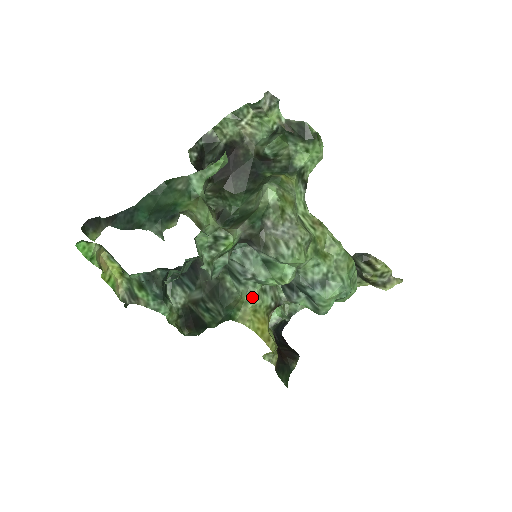
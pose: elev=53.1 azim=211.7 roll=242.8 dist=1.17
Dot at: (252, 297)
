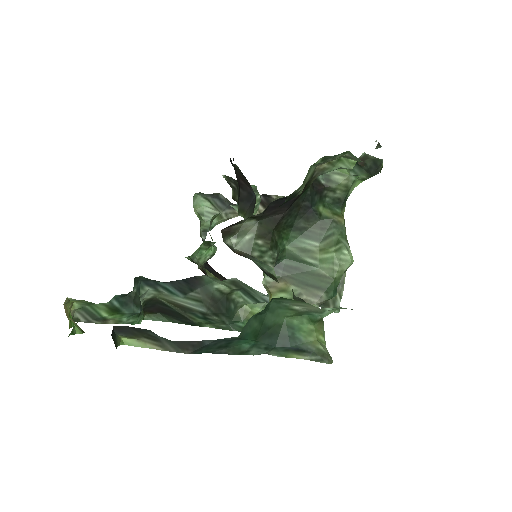
Dot at: occluded
